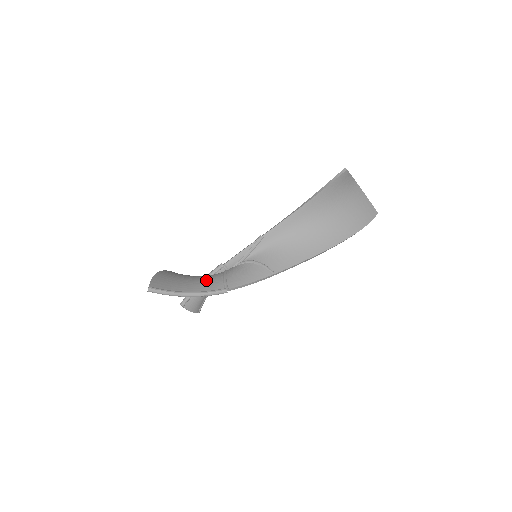
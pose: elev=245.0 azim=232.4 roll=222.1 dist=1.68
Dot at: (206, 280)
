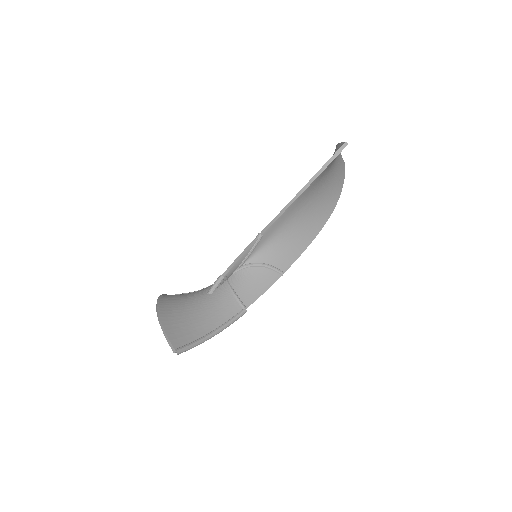
Dot at: (216, 304)
